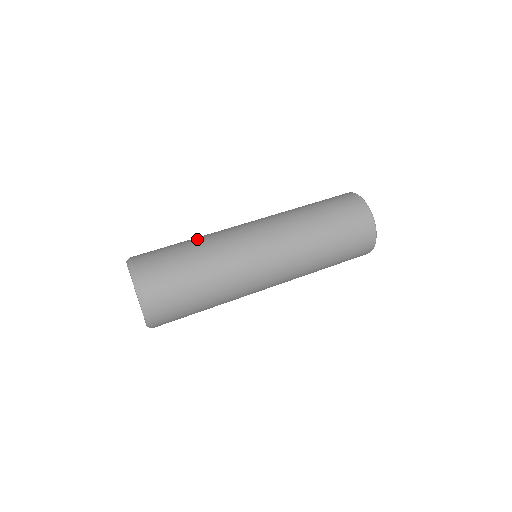
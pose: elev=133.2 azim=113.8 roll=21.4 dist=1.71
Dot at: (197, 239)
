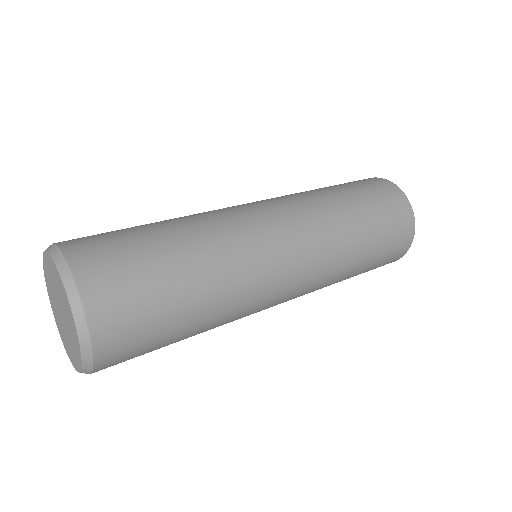
Dot at: occluded
